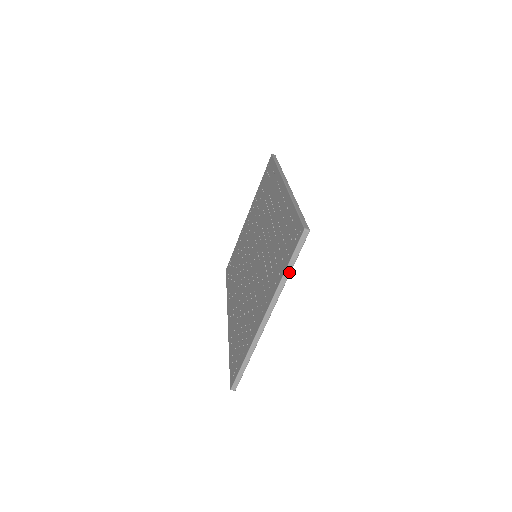
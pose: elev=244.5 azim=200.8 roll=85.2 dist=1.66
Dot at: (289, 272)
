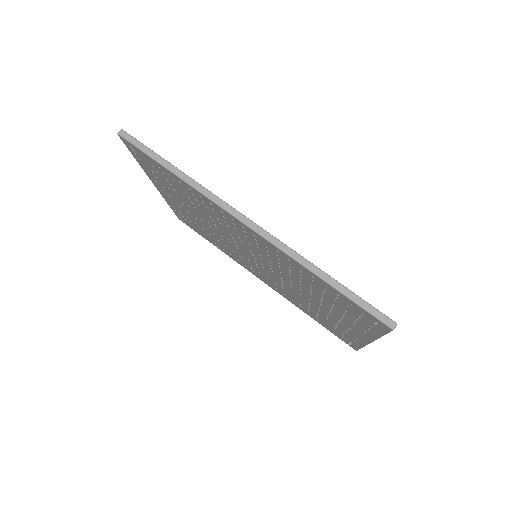
Dot at: occluded
